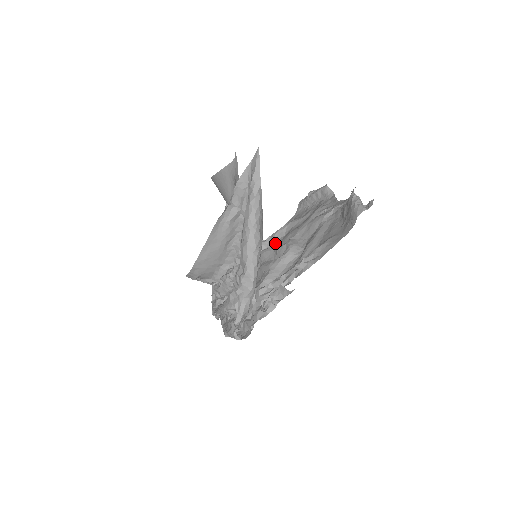
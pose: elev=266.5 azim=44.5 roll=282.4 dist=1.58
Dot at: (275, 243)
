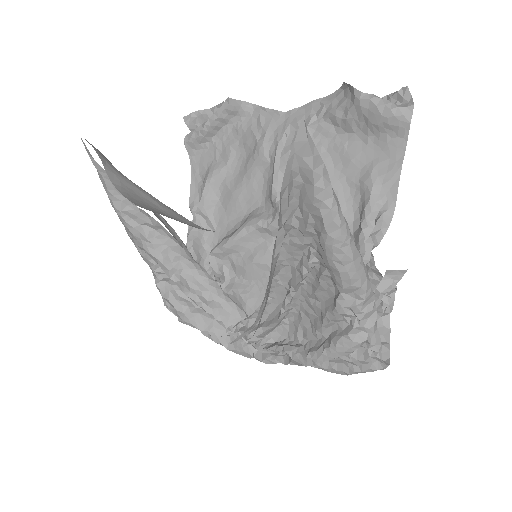
Dot at: (215, 217)
